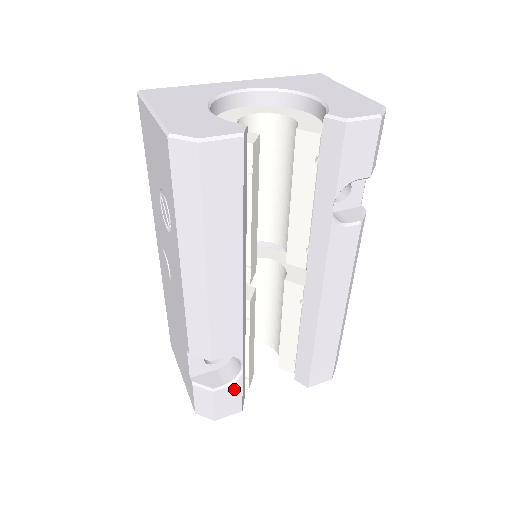
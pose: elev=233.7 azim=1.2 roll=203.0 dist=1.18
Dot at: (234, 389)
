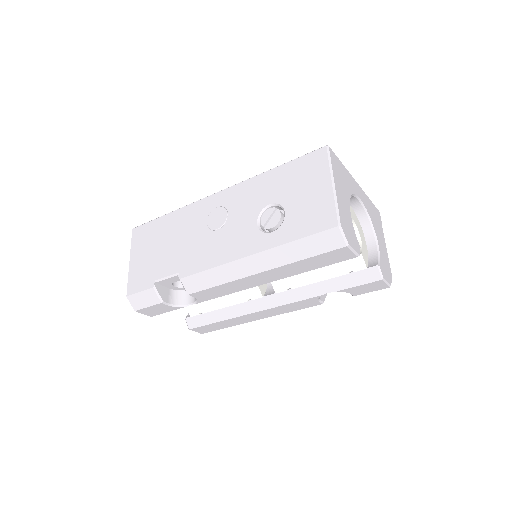
Dot at: (169, 308)
